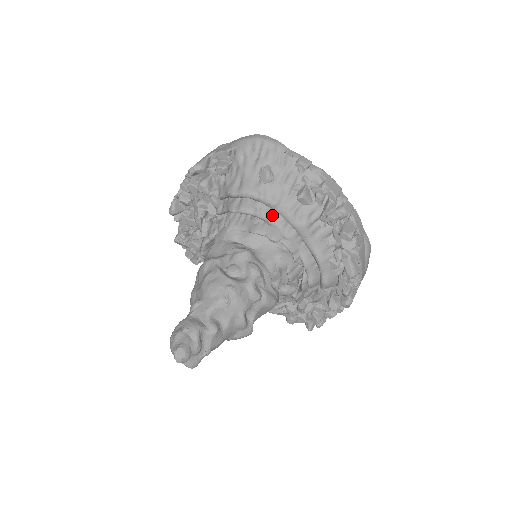
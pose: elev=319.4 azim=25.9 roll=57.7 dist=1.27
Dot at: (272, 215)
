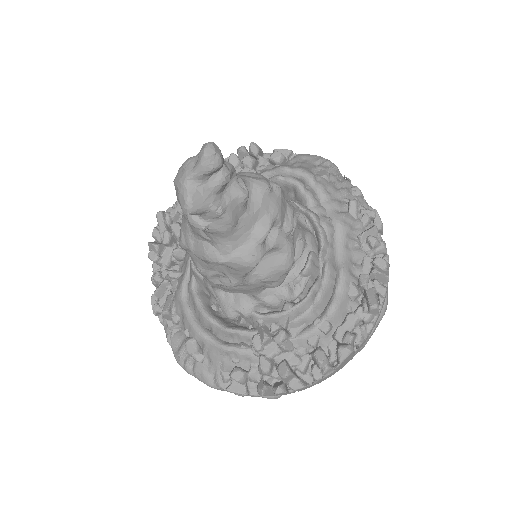
Dot at: (317, 201)
